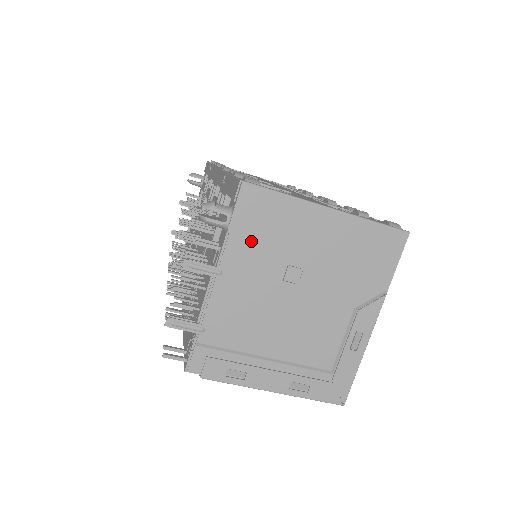
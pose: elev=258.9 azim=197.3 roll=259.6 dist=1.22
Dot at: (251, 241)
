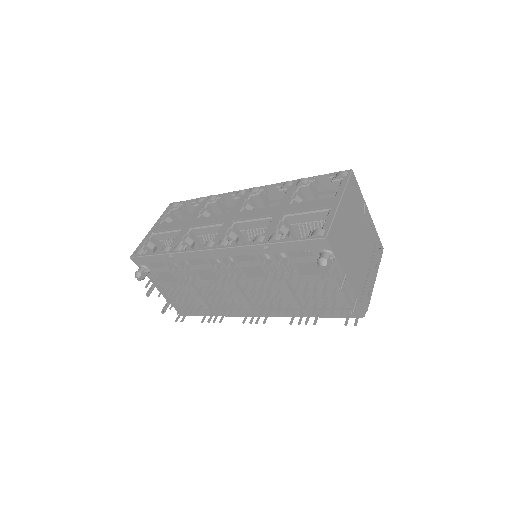
Dot at: (341, 250)
